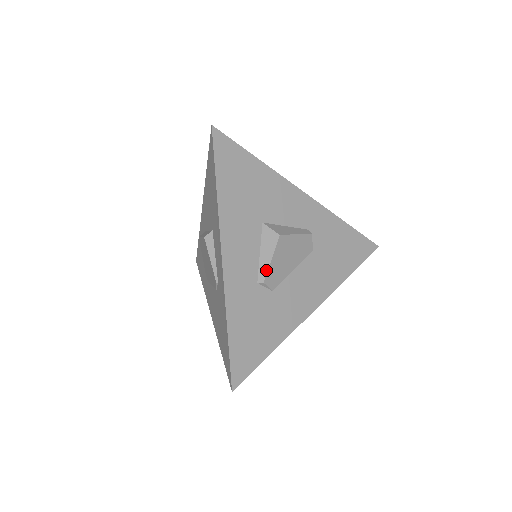
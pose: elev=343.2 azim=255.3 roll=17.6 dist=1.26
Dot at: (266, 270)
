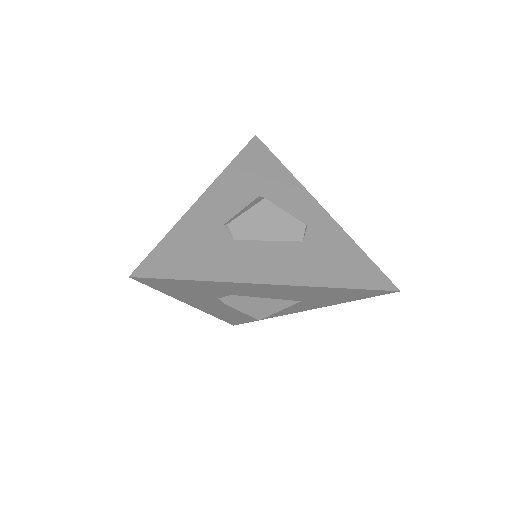
Dot at: (236, 217)
